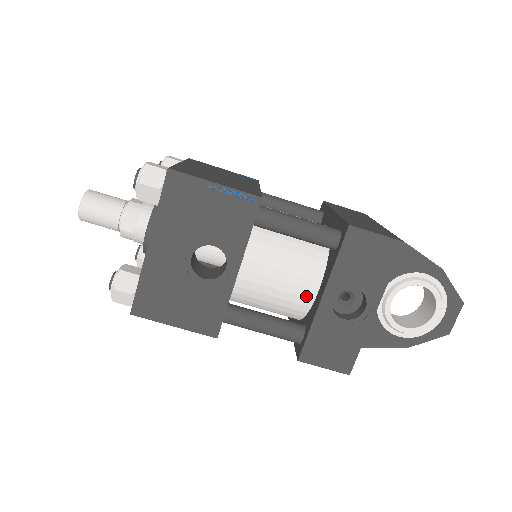
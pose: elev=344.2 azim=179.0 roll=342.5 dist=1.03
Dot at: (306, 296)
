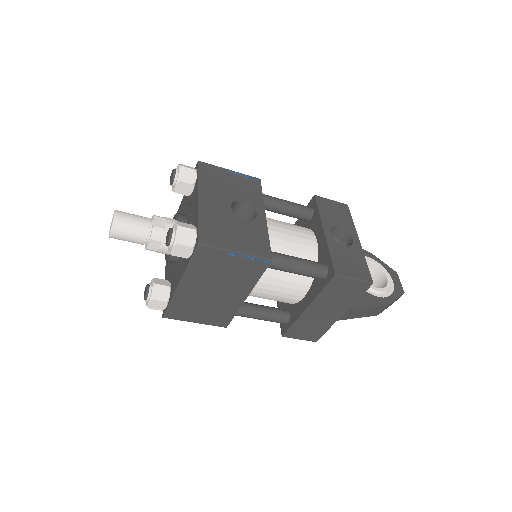
Dot at: (311, 246)
